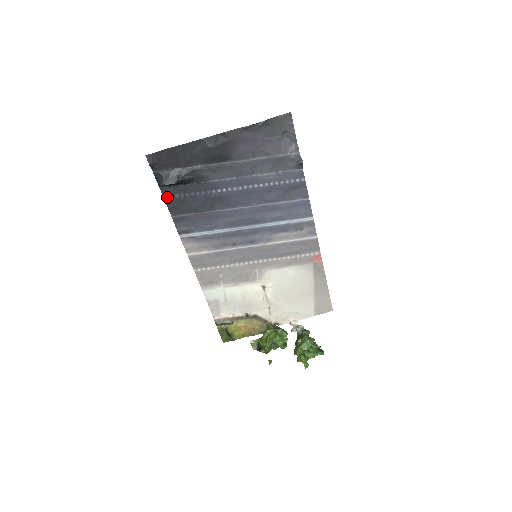
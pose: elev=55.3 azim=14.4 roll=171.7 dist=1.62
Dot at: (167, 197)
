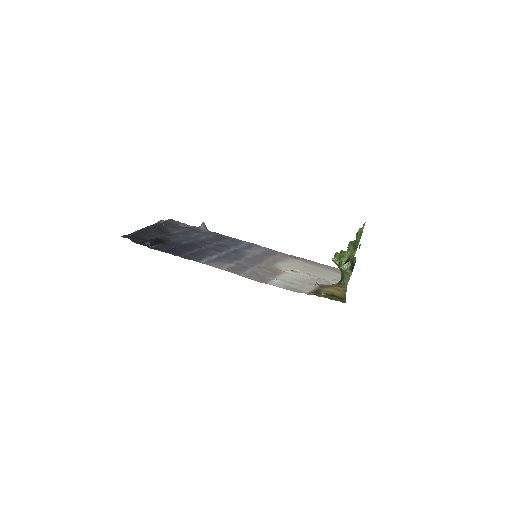
Dot at: (161, 251)
